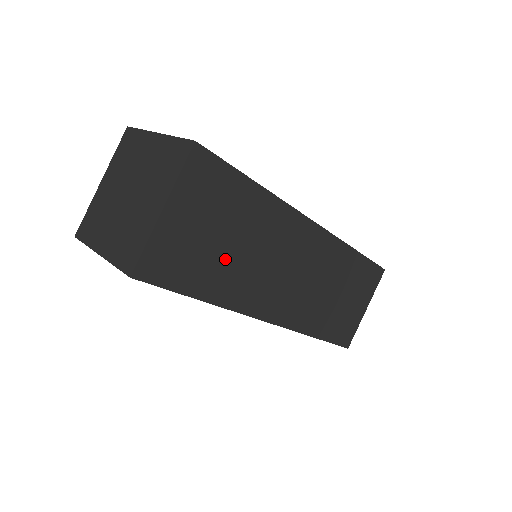
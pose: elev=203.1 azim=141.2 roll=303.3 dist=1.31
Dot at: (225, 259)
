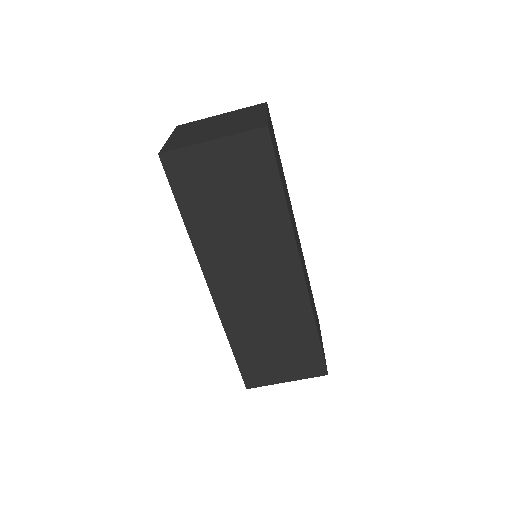
Dot at: (284, 185)
